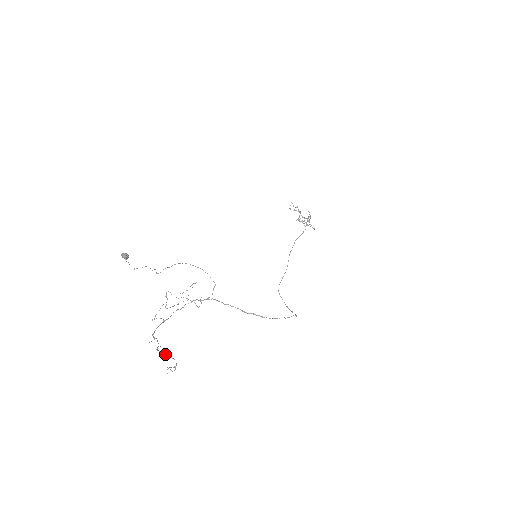
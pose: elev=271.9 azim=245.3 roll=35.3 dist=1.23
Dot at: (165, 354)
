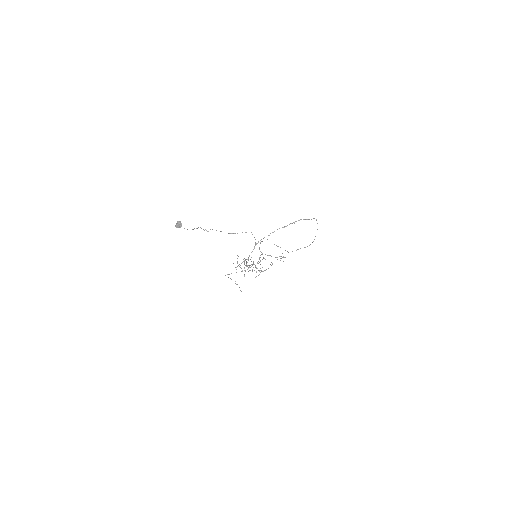
Dot at: (268, 255)
